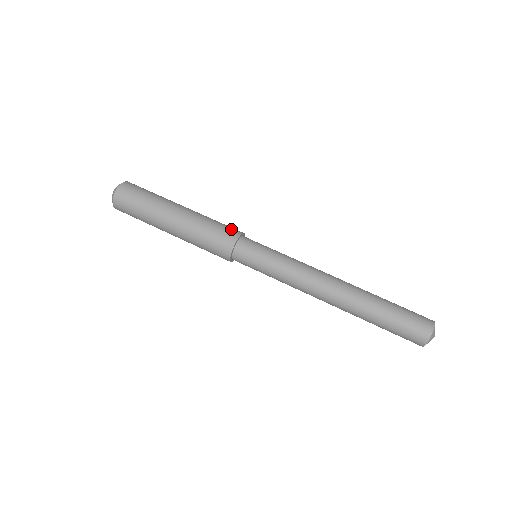
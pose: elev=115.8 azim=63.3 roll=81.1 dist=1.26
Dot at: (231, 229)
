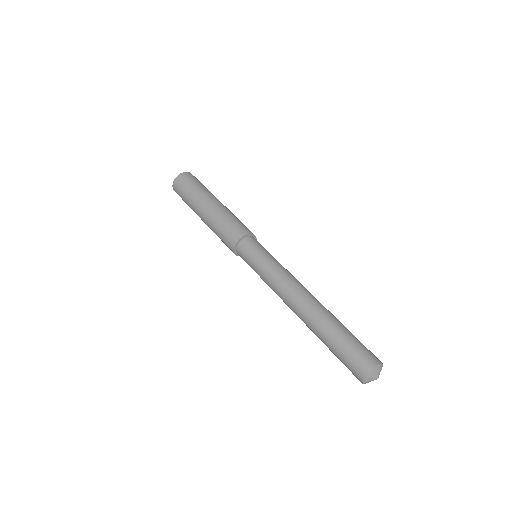
Dot at: (240, 228)
